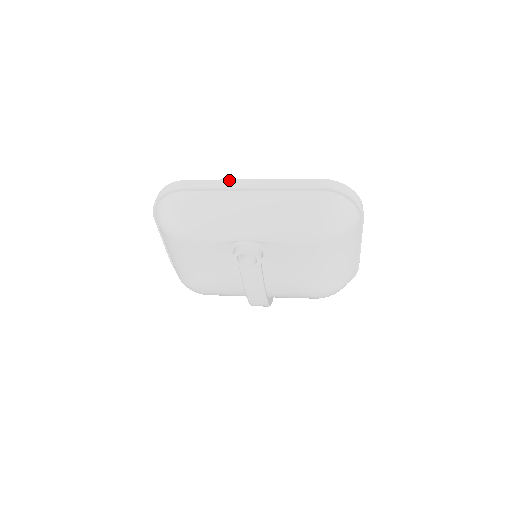
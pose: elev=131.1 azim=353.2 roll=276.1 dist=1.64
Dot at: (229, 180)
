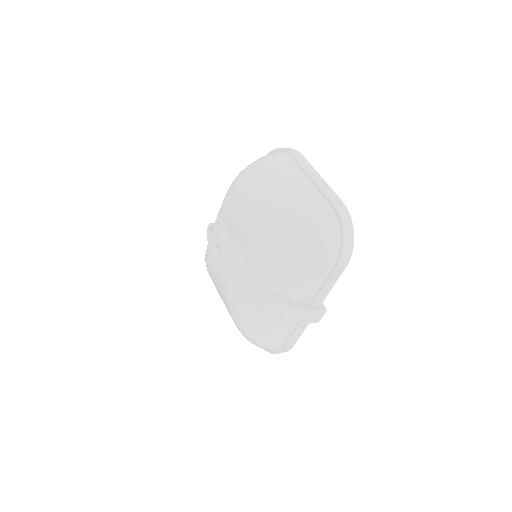
Dot at: occluded
